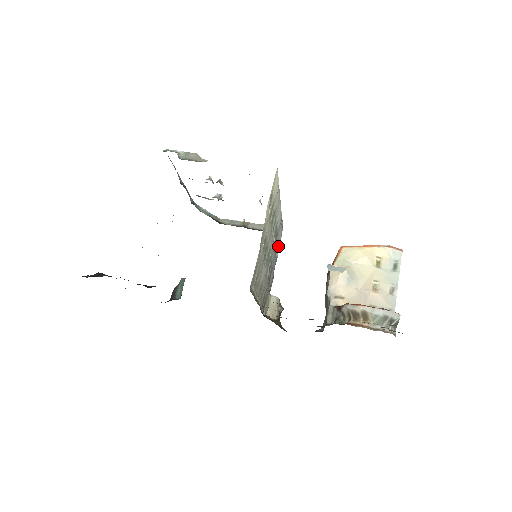
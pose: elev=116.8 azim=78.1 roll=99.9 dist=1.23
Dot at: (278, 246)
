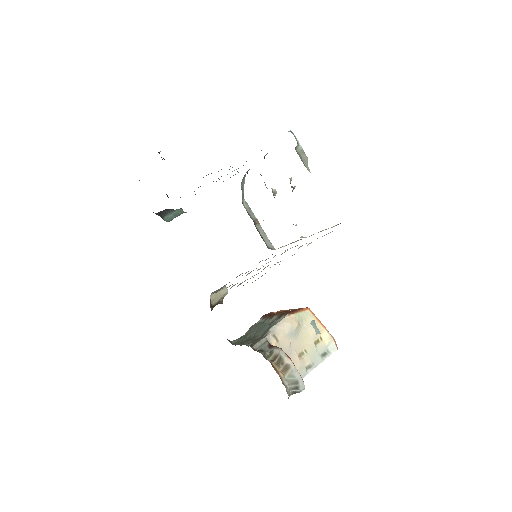
Dot at: (262, 260)
